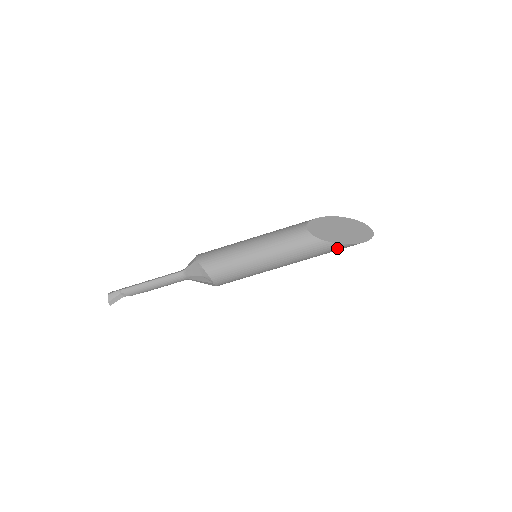
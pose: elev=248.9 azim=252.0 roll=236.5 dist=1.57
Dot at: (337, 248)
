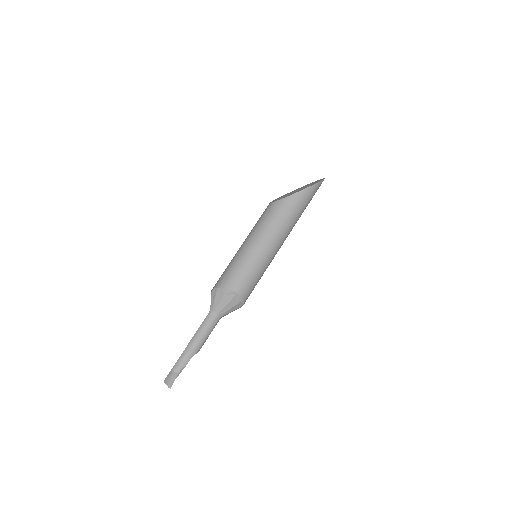
Dot at: (303, 197)
